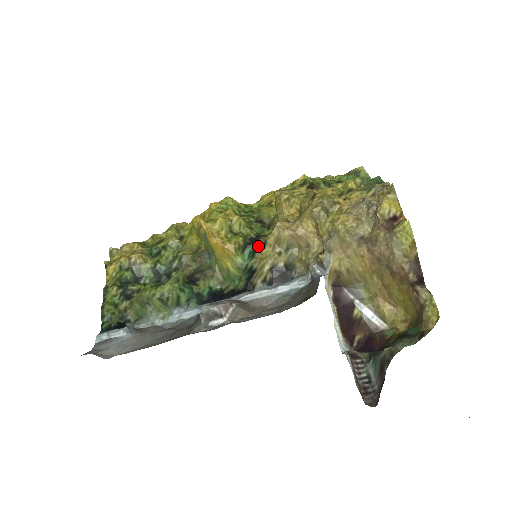
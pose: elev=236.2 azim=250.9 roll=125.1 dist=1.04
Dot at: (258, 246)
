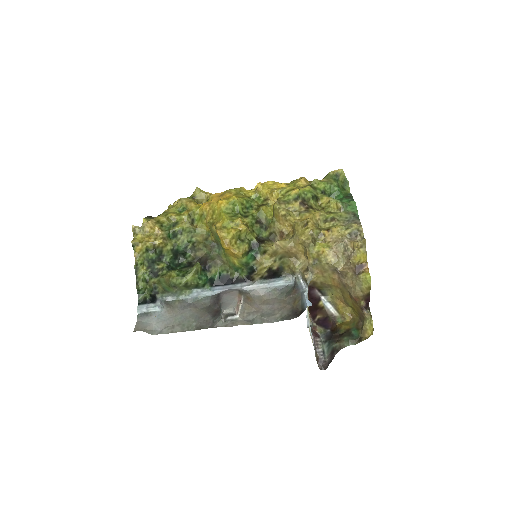
Dot at: (259, 252)
